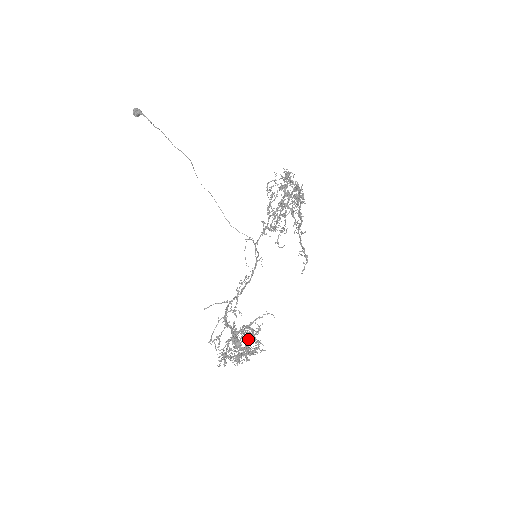
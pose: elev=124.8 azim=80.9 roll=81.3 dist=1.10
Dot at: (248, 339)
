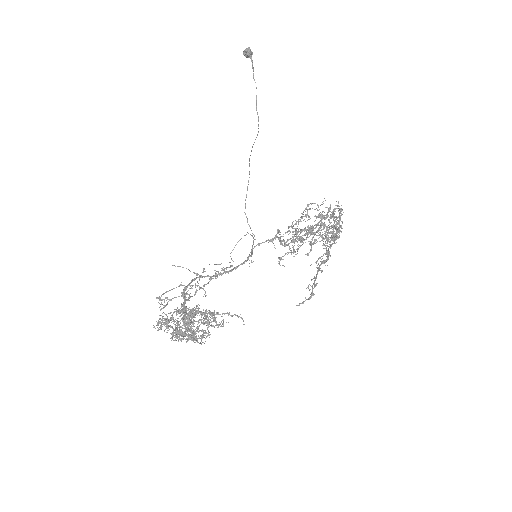
Dot at: occluded
